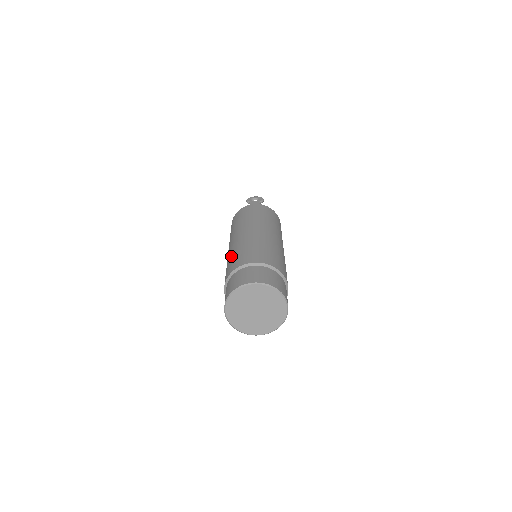
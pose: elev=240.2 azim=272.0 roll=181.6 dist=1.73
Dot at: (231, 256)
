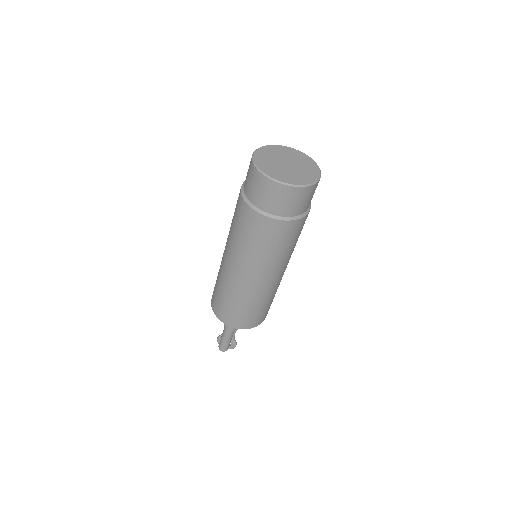
Dot at: occluded
